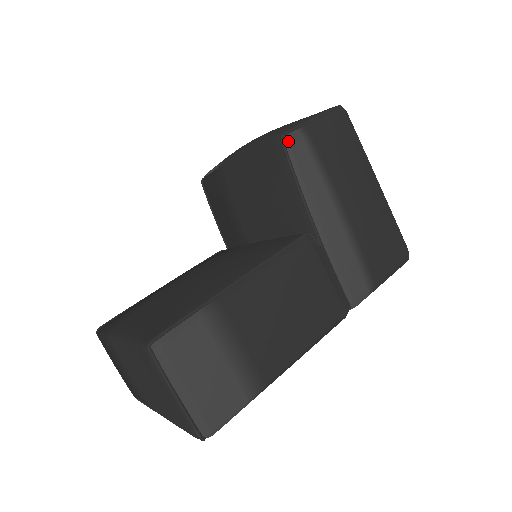
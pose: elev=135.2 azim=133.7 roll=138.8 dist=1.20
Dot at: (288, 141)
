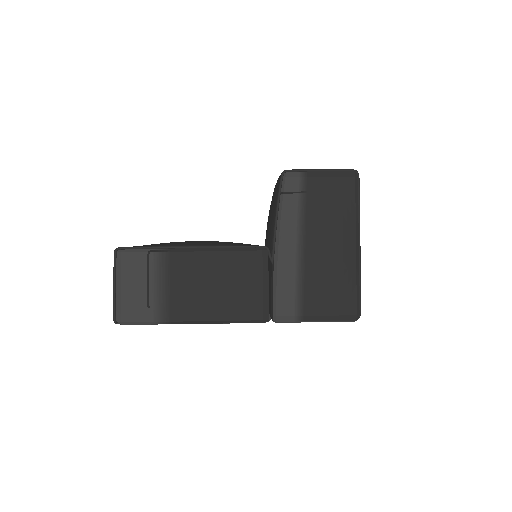
Dot at: (285, 176)
